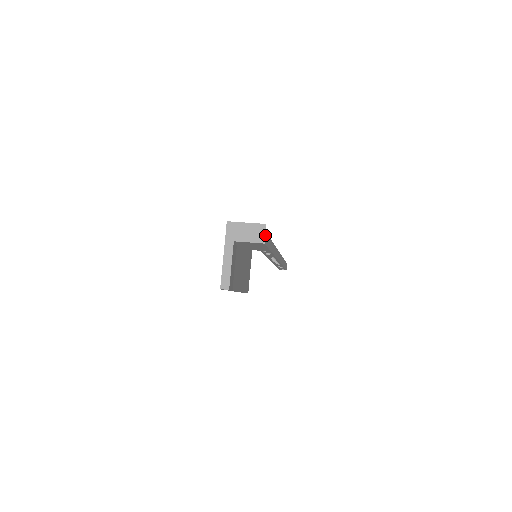
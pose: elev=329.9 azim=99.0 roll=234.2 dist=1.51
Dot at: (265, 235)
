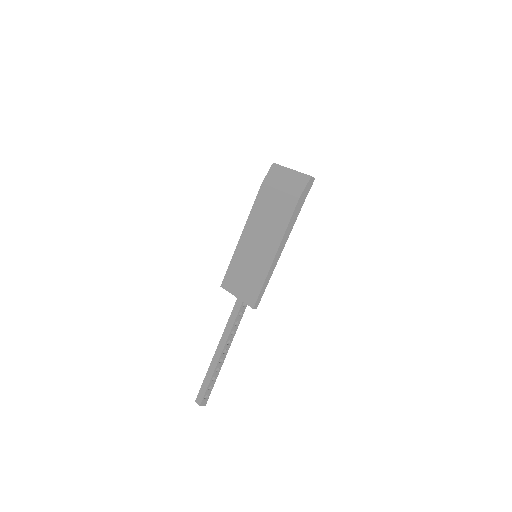
Dot at: occluded
